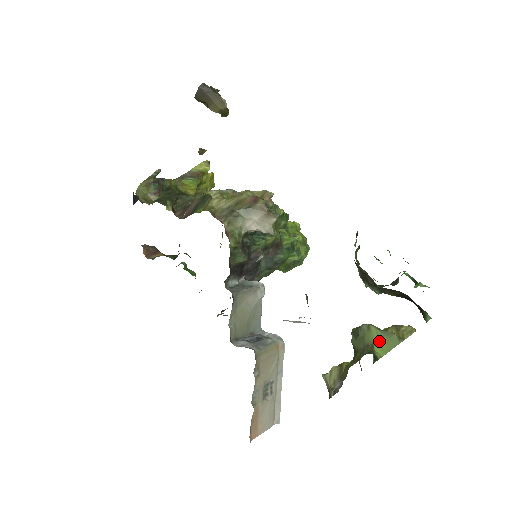
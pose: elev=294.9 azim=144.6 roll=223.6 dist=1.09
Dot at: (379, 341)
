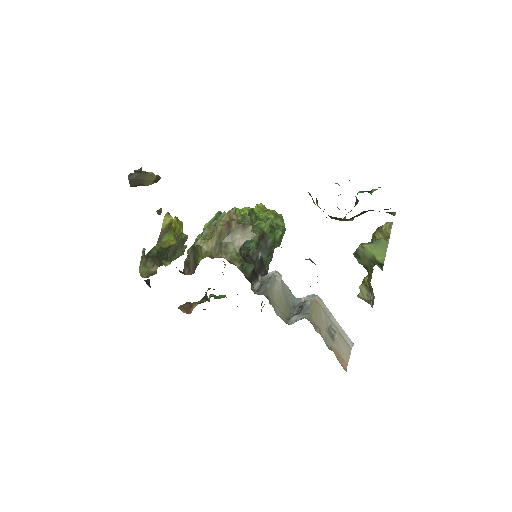
Dot at: (375, 251)
